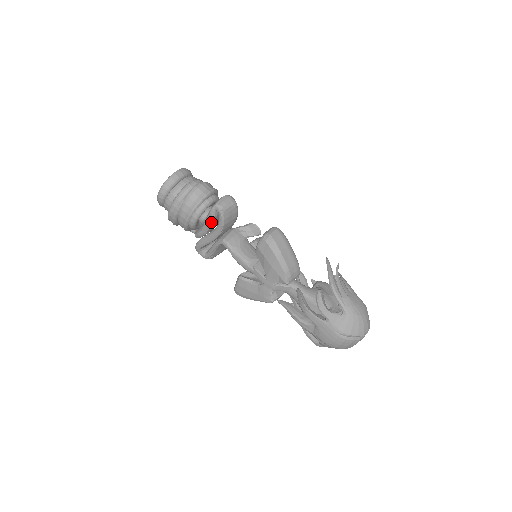
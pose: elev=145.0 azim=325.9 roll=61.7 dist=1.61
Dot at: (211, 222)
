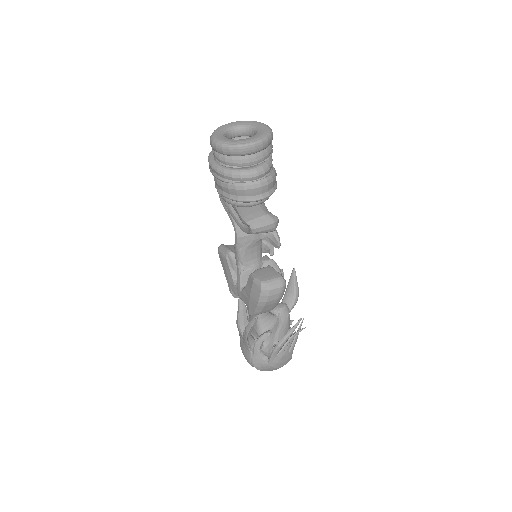
Dot at: occluded
